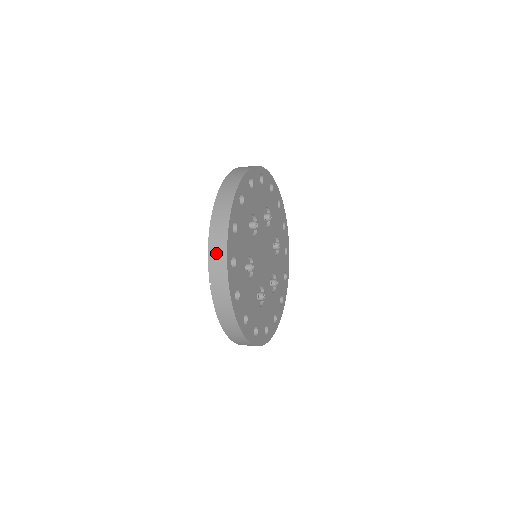
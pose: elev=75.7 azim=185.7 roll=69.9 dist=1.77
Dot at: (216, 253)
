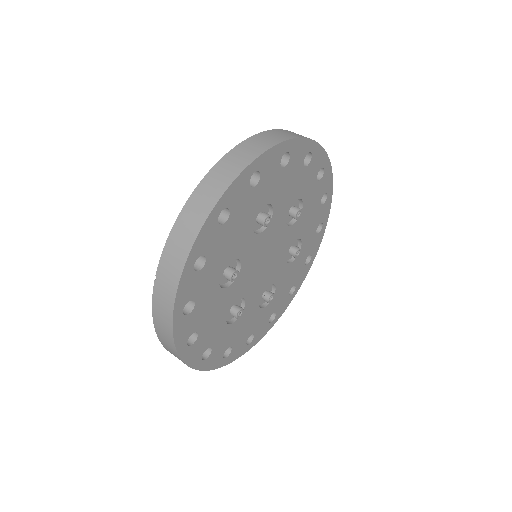
Dot at: (178, 241)
